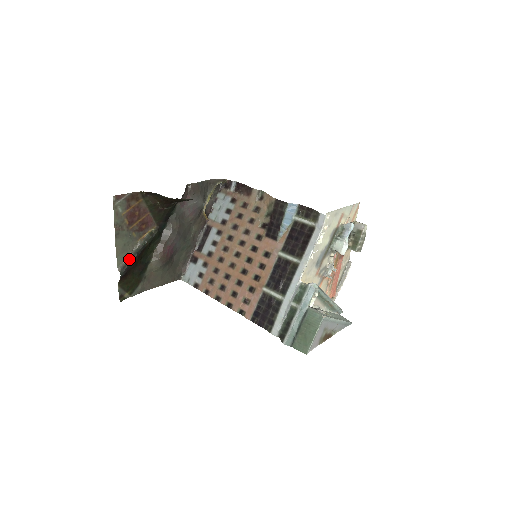
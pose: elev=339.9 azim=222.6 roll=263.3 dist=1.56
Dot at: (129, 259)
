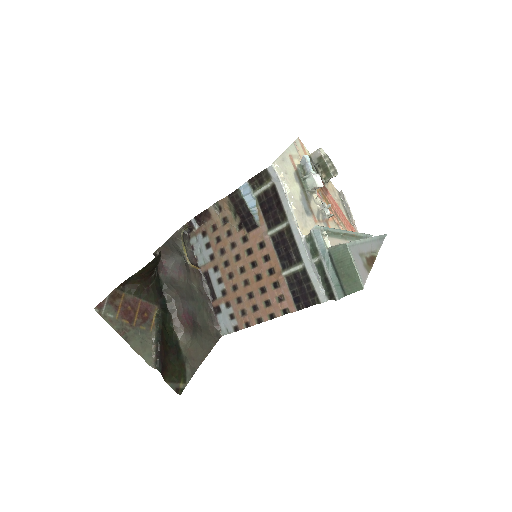
Dot at: (155, 352)
